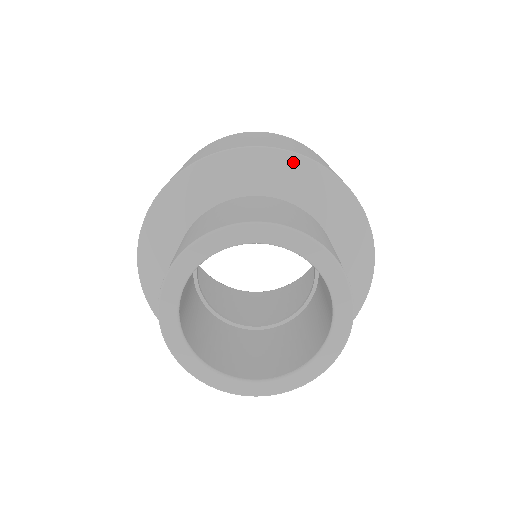
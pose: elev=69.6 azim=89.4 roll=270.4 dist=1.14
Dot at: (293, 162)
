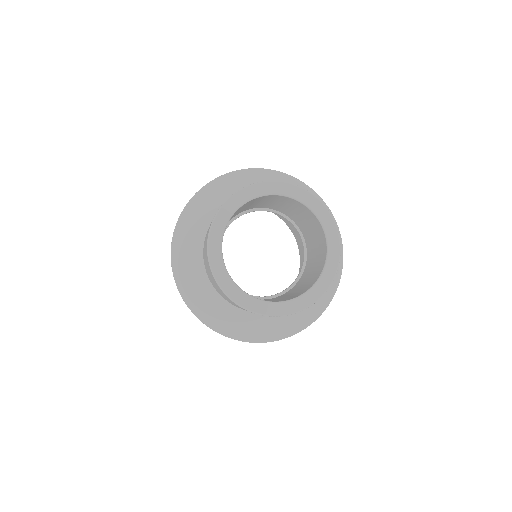
Dot at: (237, 176)
